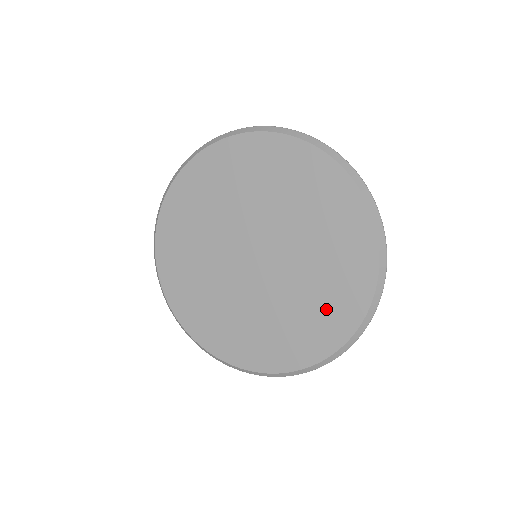
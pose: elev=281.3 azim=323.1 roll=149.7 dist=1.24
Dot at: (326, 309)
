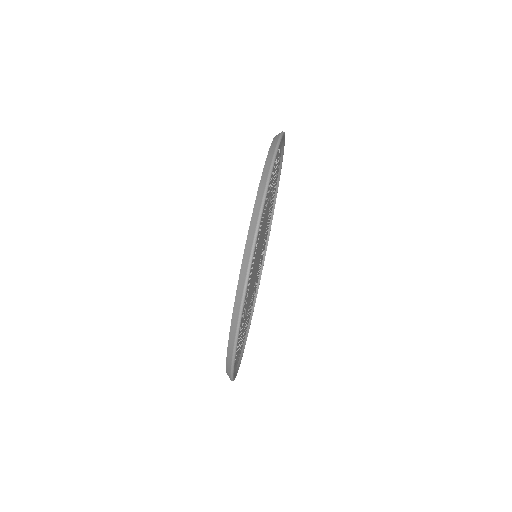
Dot at: occluded
